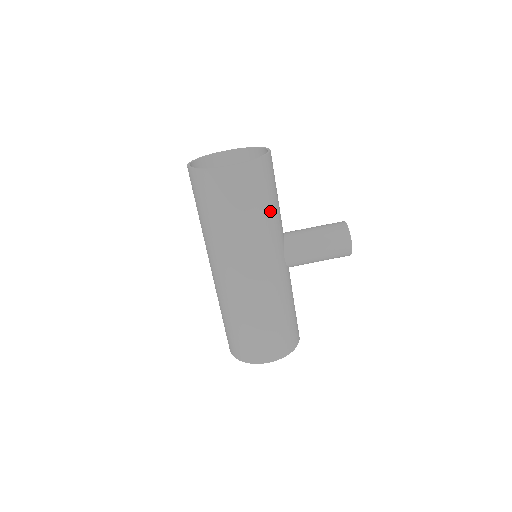
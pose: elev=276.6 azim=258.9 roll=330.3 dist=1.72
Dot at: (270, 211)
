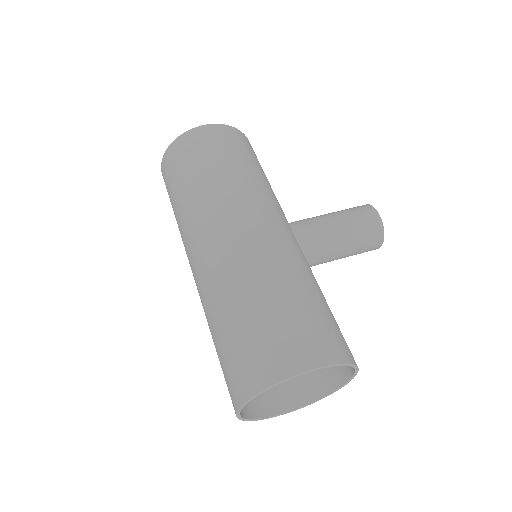
Dot at: (260, 173)
